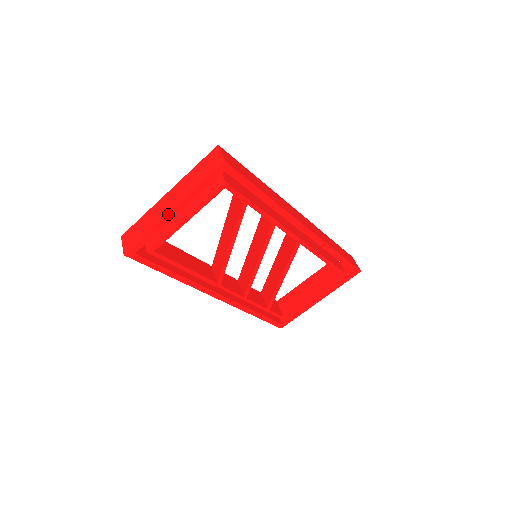
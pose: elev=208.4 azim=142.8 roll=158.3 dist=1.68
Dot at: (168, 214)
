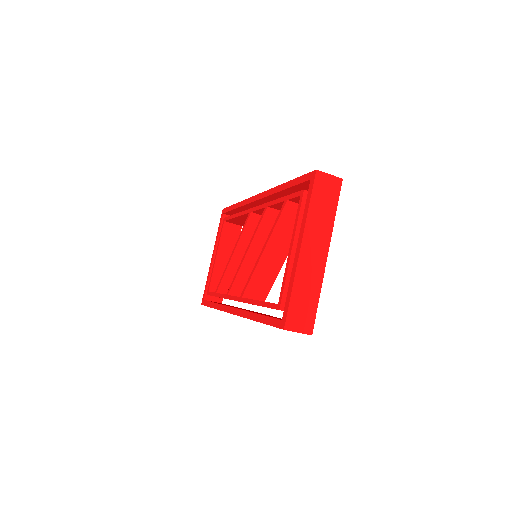
Dot at: (326, 261)
